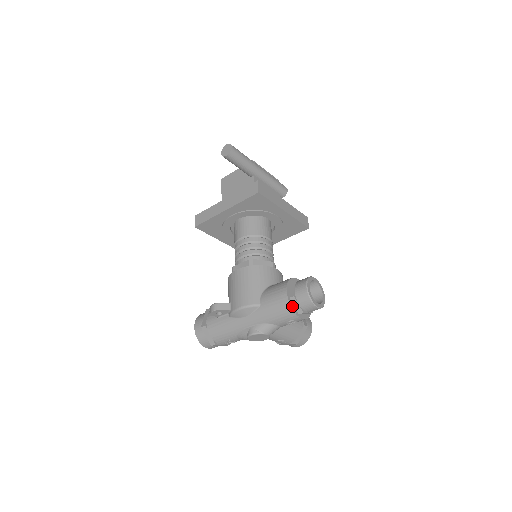
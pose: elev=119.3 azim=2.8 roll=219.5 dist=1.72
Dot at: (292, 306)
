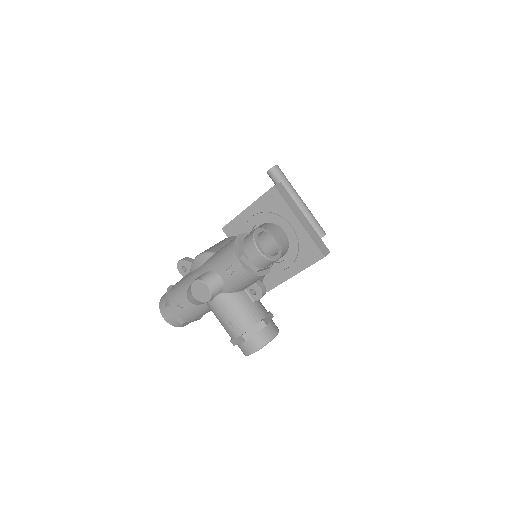
Dot at: (236, 246)
